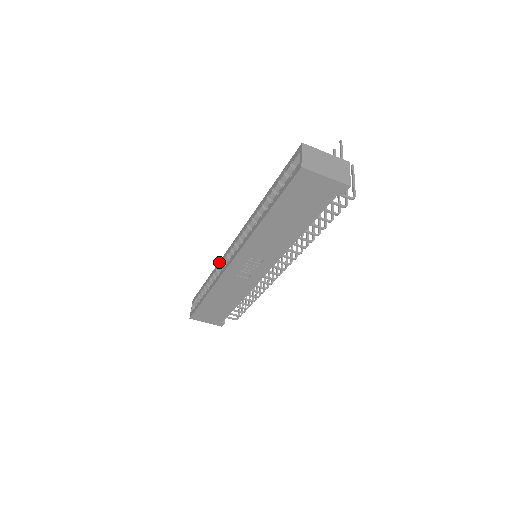
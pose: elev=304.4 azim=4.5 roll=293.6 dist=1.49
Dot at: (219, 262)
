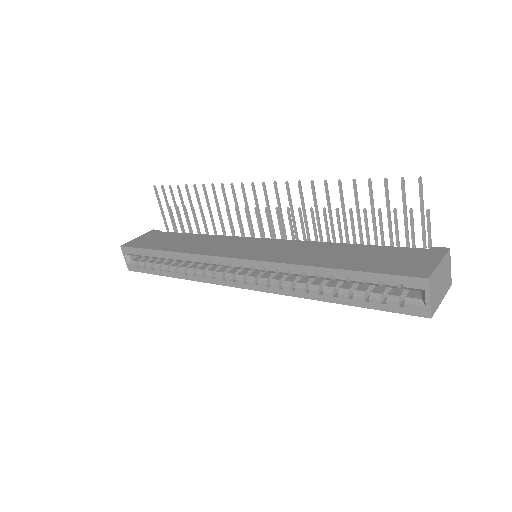
Dot at: (194, 256)
